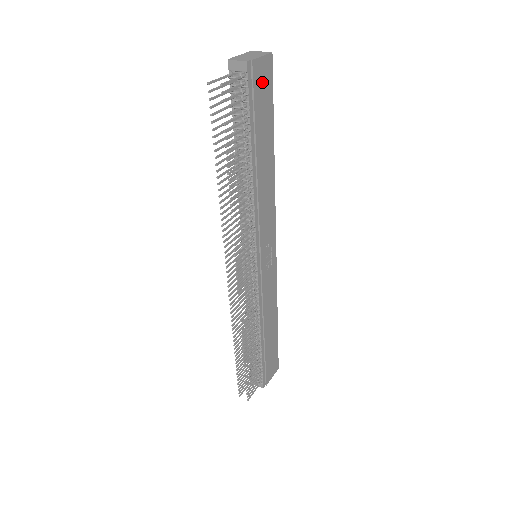
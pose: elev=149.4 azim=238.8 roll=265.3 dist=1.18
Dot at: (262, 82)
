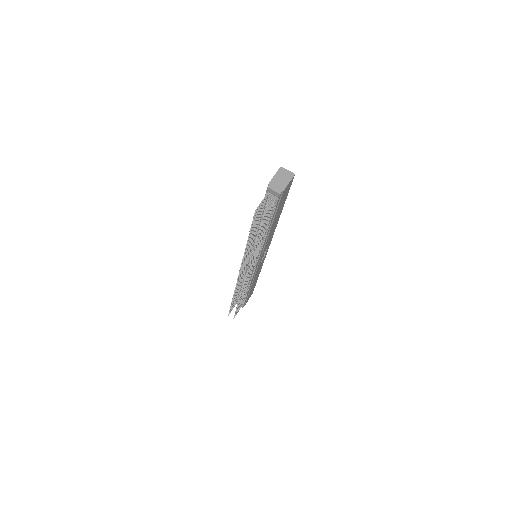
Dot at: (285, 193)
